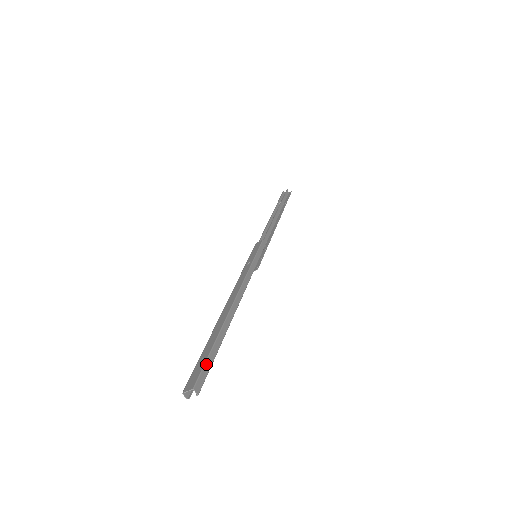
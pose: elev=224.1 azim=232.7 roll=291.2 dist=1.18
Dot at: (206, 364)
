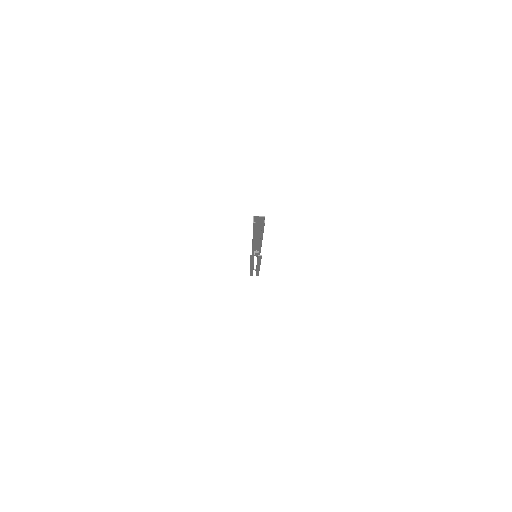
Dot at: occluded
